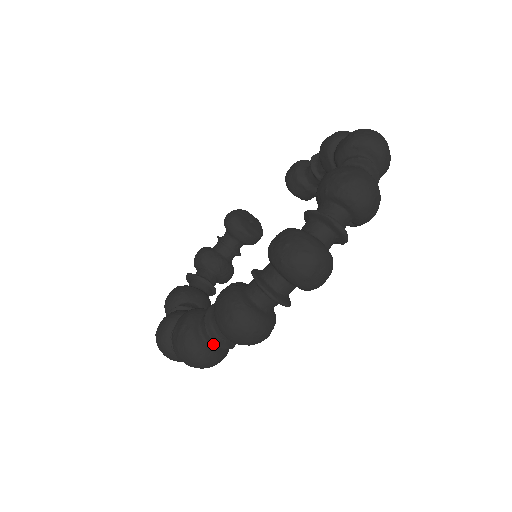
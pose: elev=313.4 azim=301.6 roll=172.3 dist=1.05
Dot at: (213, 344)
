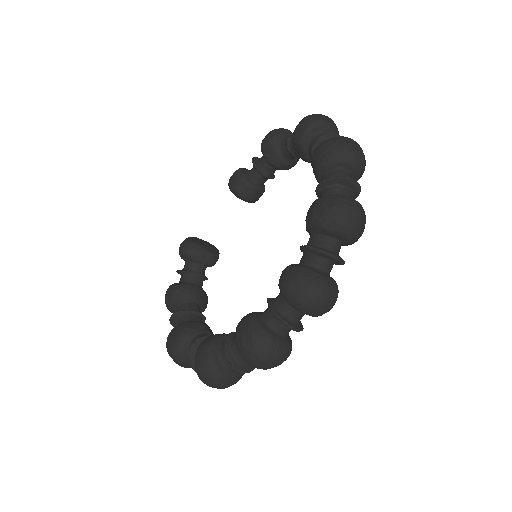
Dot at: (293, 330)
